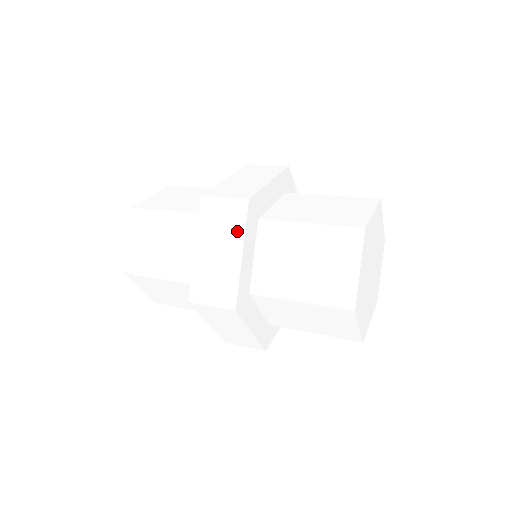
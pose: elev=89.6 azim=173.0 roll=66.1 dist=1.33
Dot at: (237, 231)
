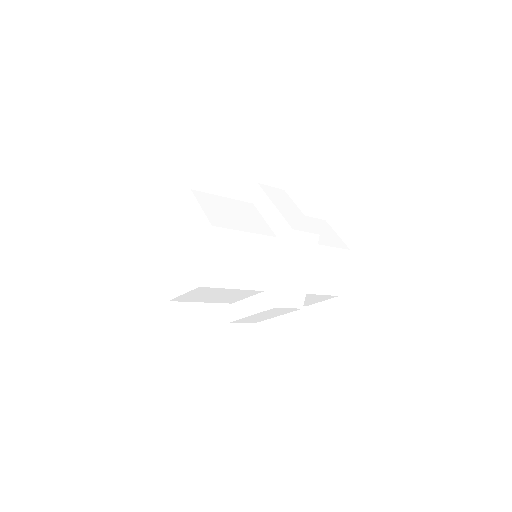
Dot at: (290, 201)
